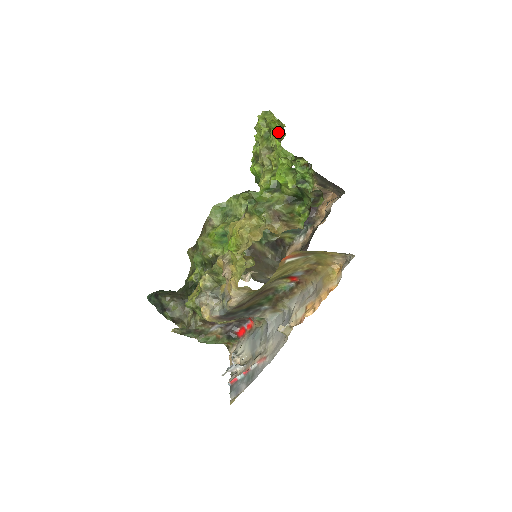
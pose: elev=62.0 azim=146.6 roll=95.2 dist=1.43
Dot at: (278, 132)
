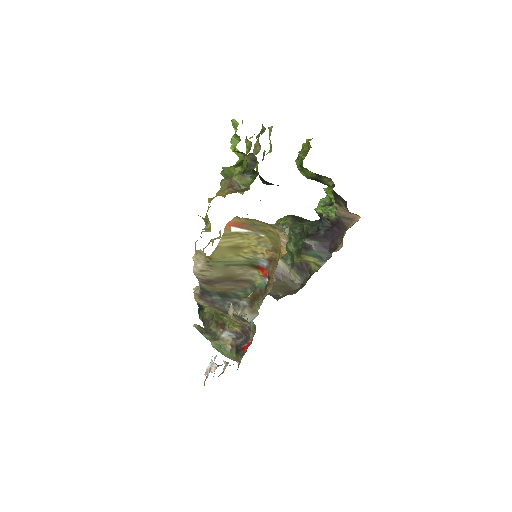
Dot at: (307, 151)
